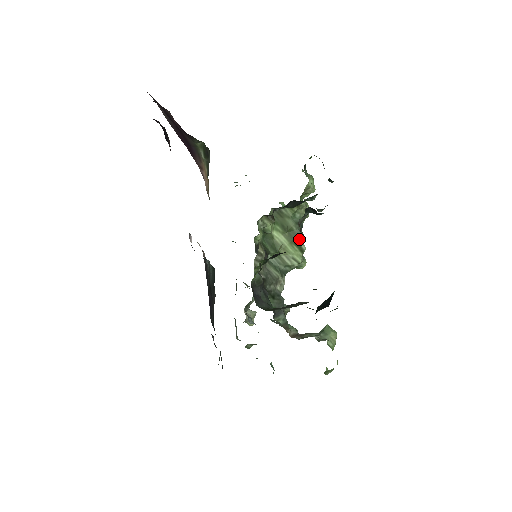
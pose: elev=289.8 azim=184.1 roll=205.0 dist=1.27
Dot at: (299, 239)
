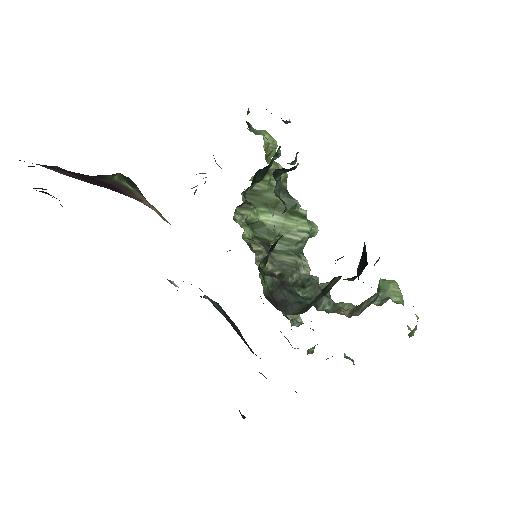
Dot at: (292, 207)
